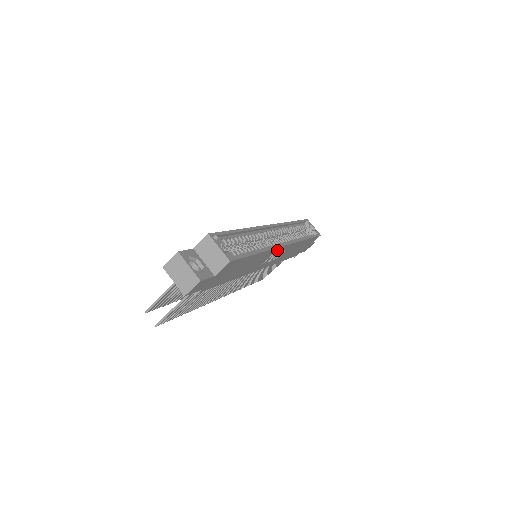
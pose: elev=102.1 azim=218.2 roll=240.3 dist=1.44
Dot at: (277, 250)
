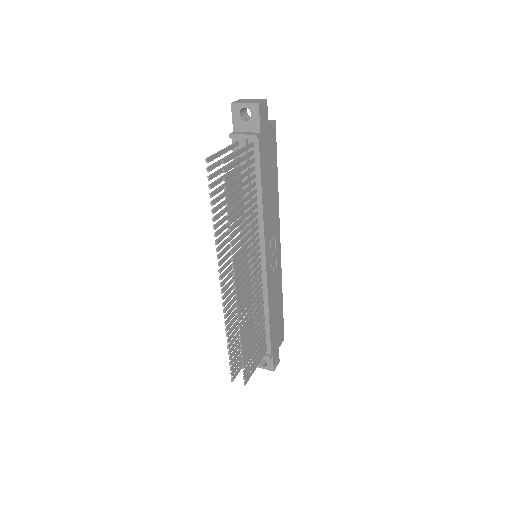
Dot at: (277, 231)
